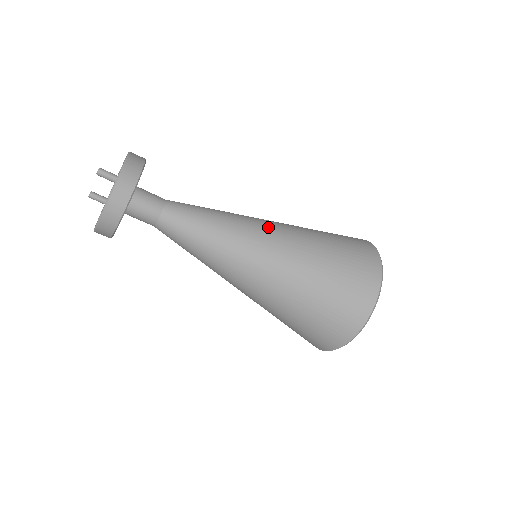
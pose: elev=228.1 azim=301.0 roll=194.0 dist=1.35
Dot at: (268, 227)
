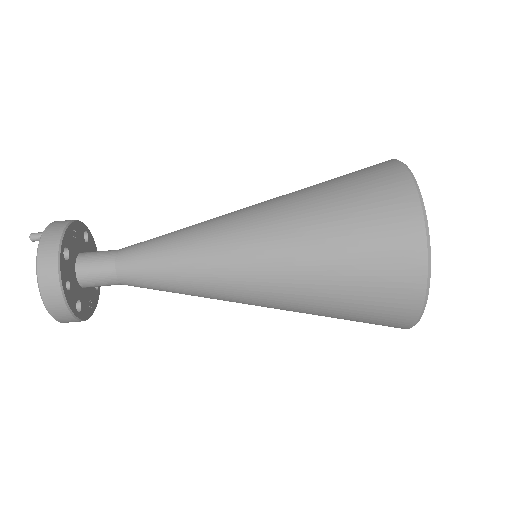
Dot at: occluded
